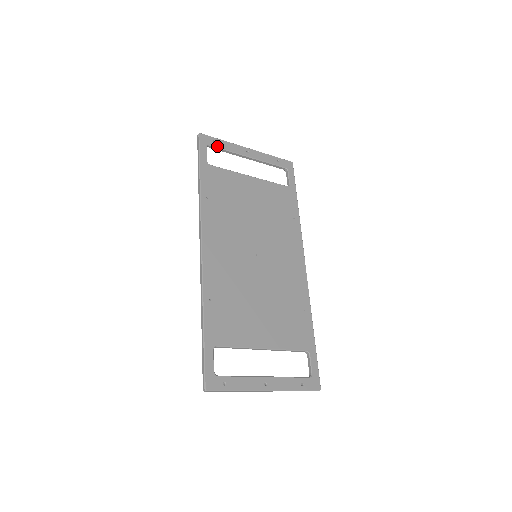
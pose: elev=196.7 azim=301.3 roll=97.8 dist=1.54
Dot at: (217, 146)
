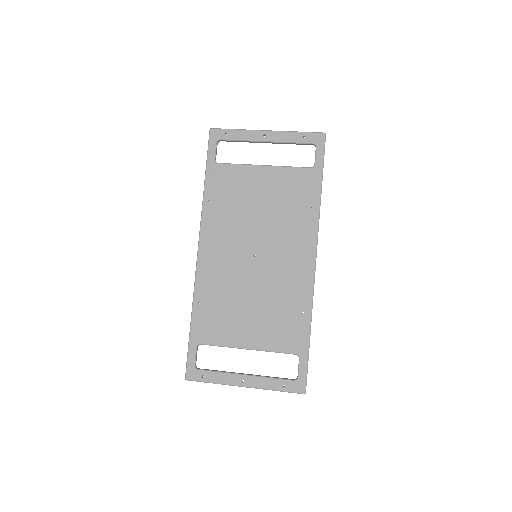
Dot at: (228, 139)
